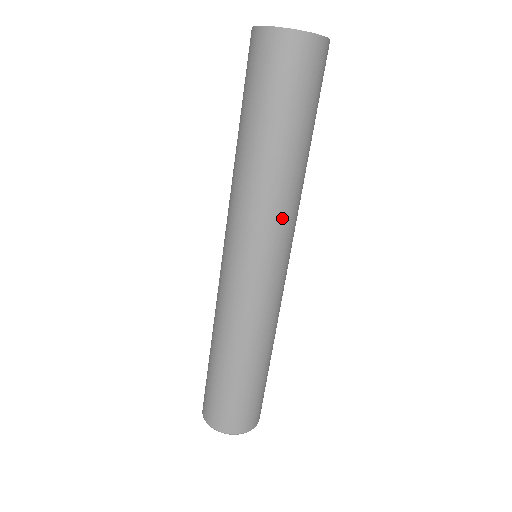
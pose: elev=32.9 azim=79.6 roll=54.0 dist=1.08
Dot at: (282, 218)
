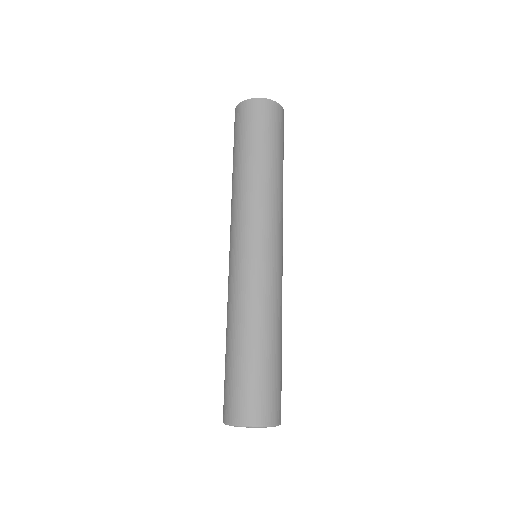
Dot at: (273, 211)
